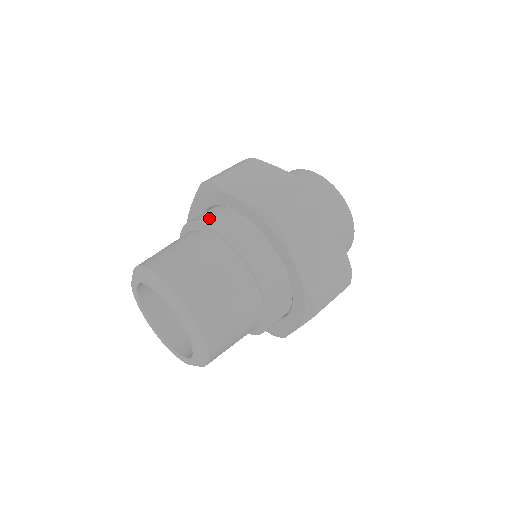
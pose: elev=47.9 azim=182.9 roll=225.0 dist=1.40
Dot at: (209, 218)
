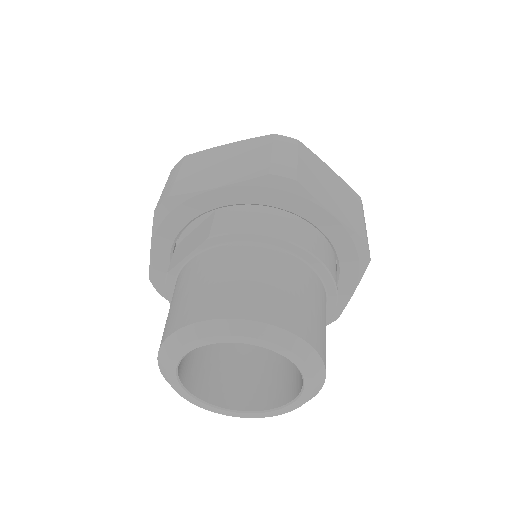
Dot at: (296, 235)
